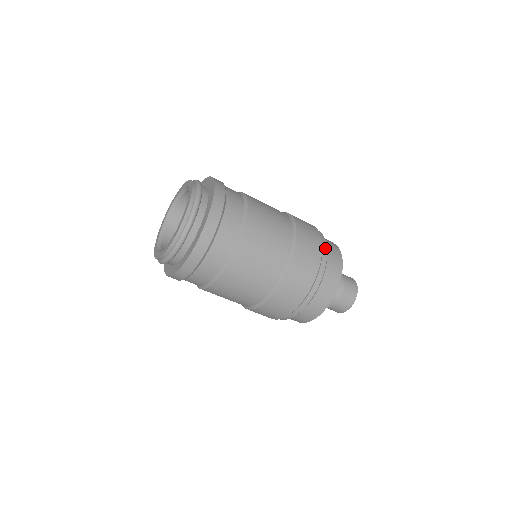
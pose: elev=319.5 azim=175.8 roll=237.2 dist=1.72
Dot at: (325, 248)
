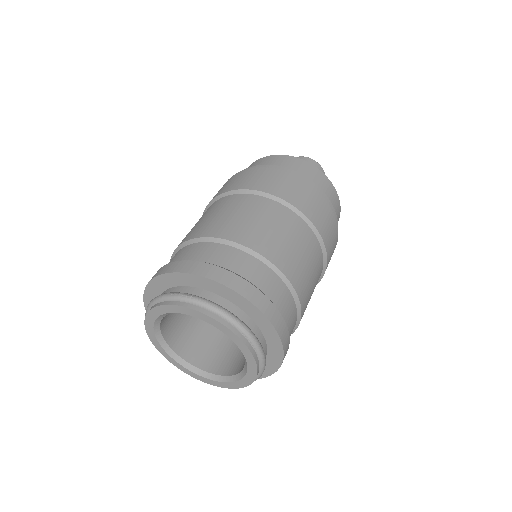
Dot at: (314, 185)
